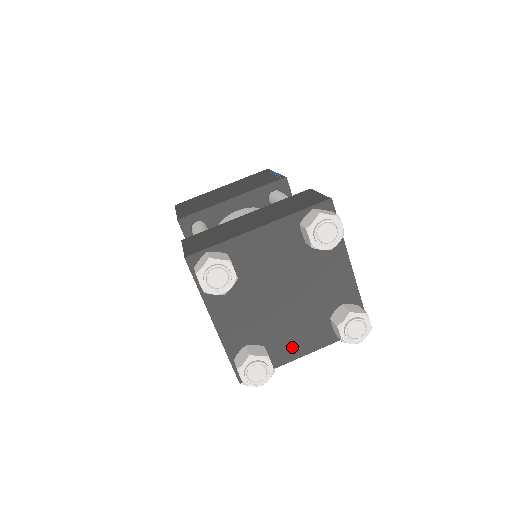
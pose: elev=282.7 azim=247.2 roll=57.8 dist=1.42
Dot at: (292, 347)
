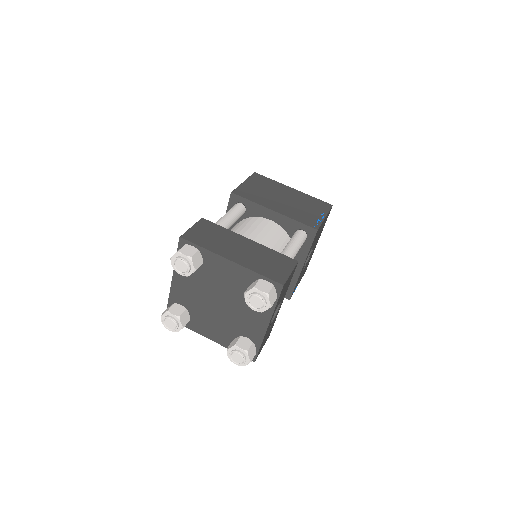
Dot at: (256, 327)
